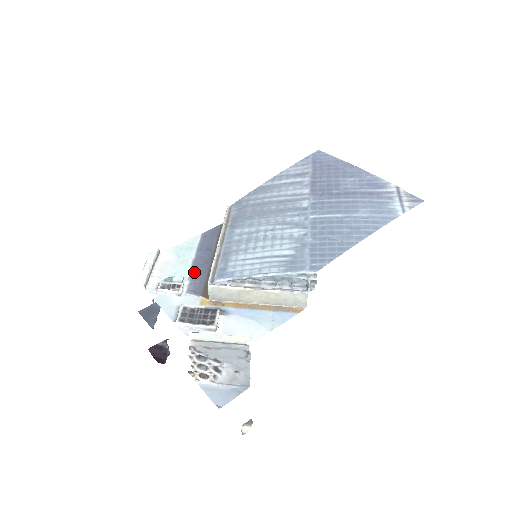
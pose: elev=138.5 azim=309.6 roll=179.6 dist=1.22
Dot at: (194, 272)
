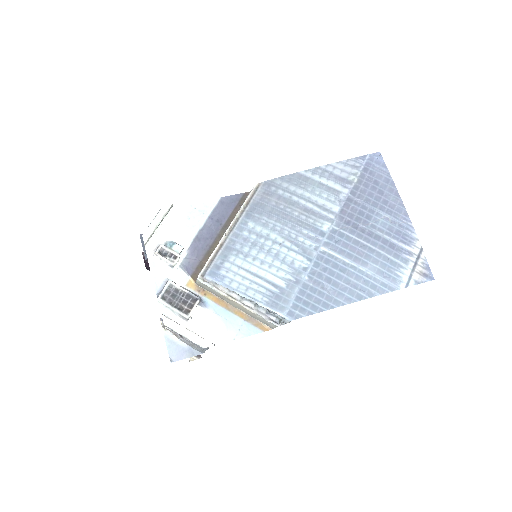
Dot at: (195, 244)
